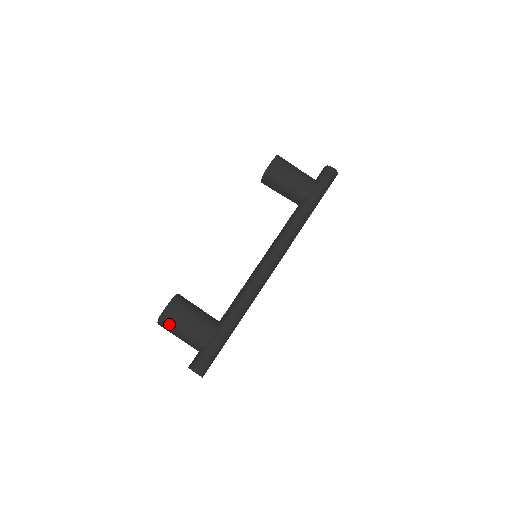
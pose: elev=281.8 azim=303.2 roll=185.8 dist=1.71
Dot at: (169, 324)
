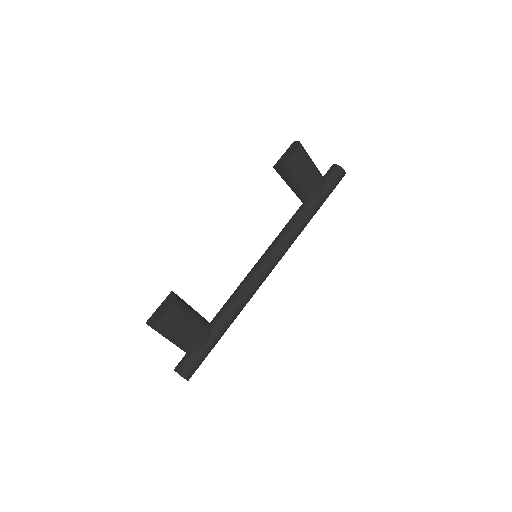
Dot at: (164, 330)
